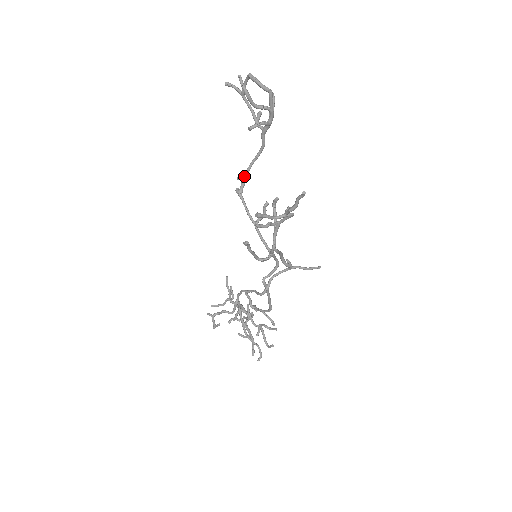
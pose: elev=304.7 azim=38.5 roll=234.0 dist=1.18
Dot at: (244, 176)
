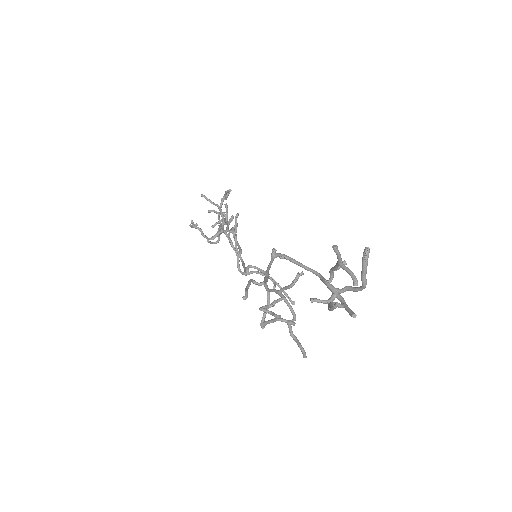
Dot at: (287, 259)
